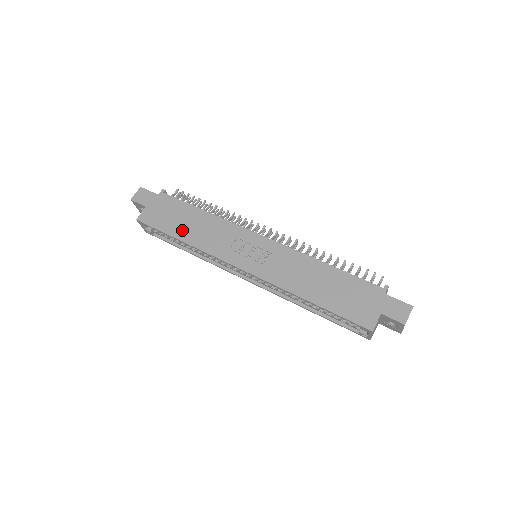
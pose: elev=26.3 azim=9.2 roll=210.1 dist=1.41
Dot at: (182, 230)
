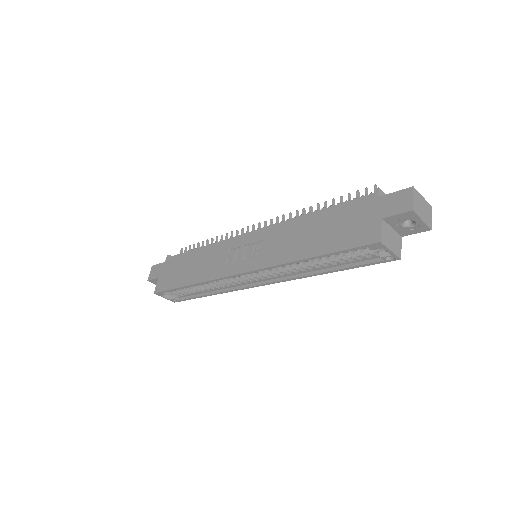
Dot at: (187, 276)
